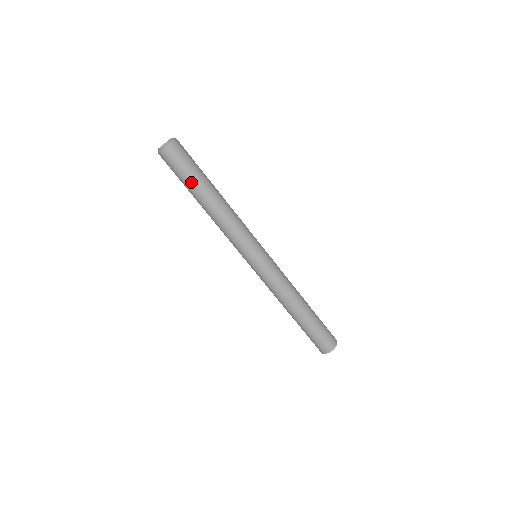
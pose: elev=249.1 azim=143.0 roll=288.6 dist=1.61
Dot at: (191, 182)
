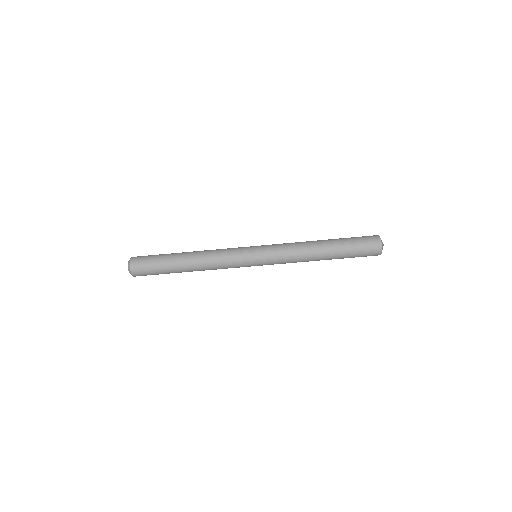
Dot at: (164, 262)
